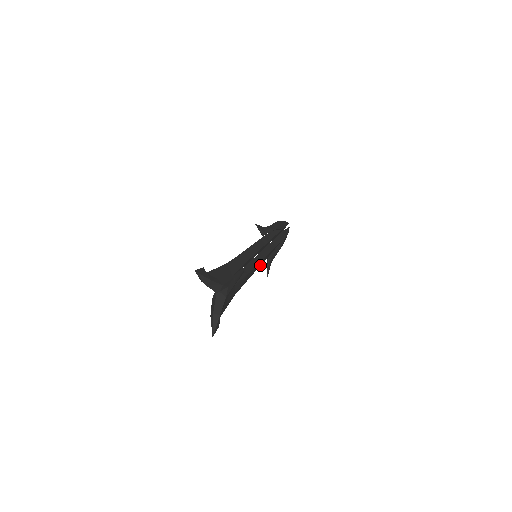
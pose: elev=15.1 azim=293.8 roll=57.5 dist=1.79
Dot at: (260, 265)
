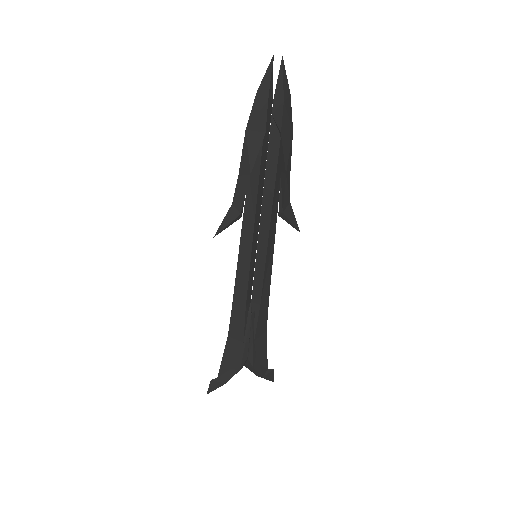
Dot at: (273, 248)
